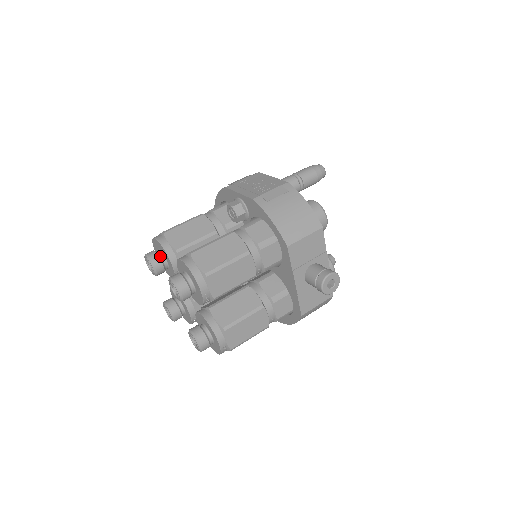
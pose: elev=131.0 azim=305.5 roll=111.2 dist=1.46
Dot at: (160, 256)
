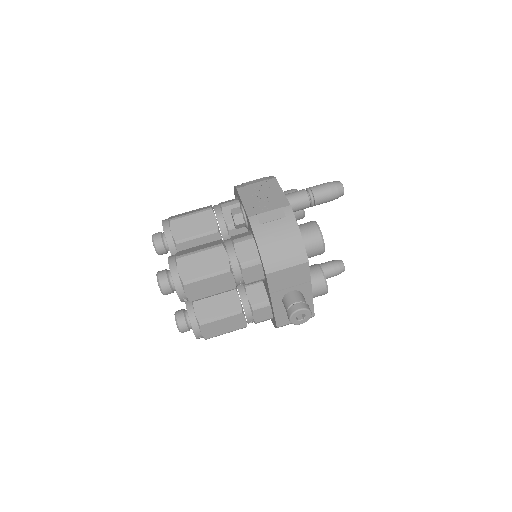
Dot at: (164, 240)
